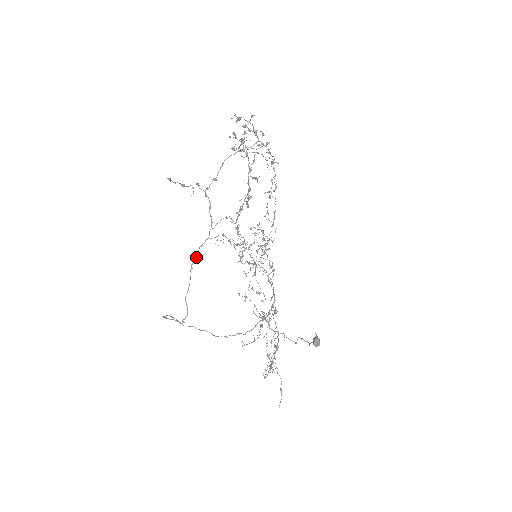
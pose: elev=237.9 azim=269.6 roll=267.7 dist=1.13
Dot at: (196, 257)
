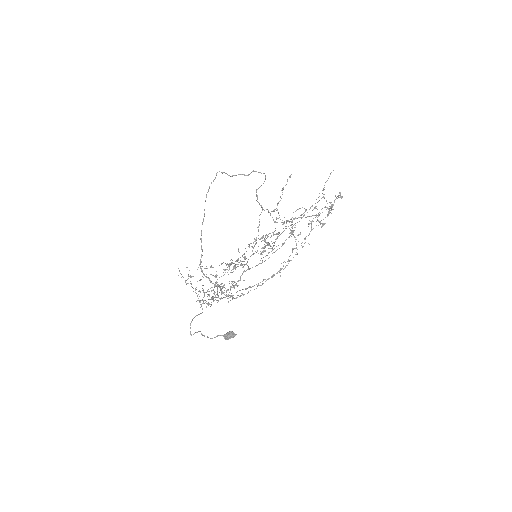
Dot at: occluded
